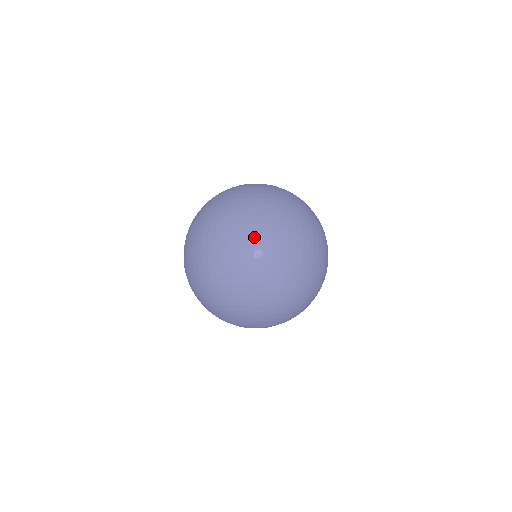
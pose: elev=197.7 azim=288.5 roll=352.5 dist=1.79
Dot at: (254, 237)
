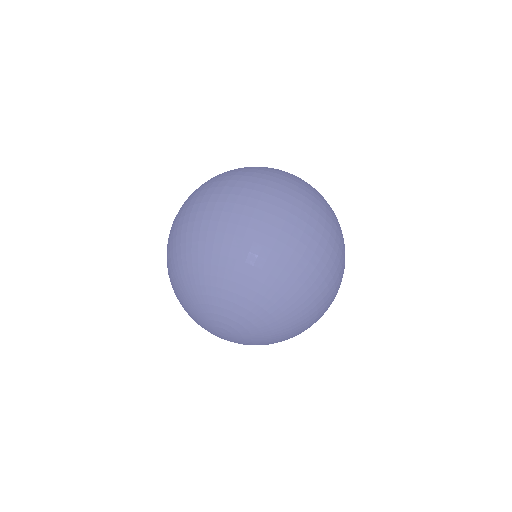
Dot at: (322, 232)
